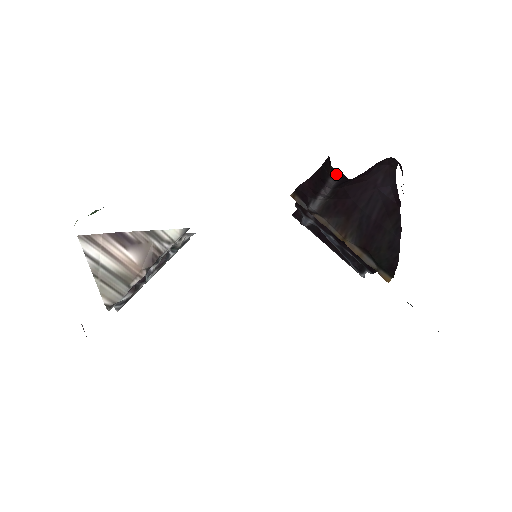
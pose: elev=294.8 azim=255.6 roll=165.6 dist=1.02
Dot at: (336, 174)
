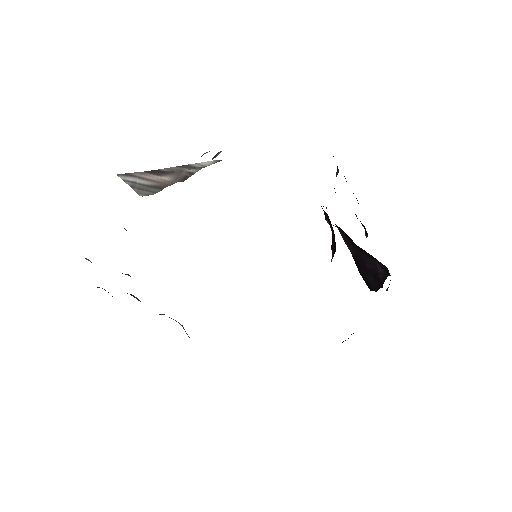
Dot at: occluded
